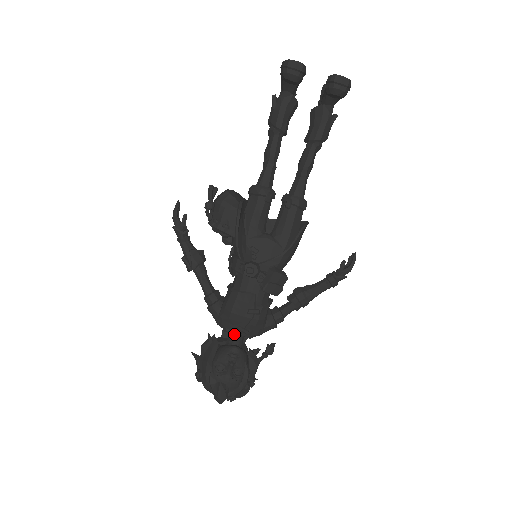
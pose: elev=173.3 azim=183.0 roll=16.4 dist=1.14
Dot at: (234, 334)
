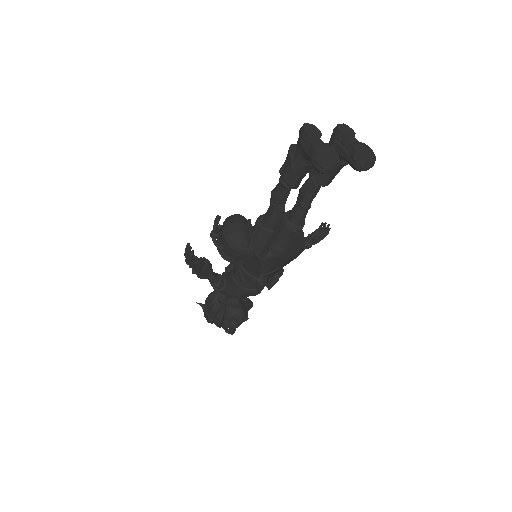
Dot at: (237, 298)
